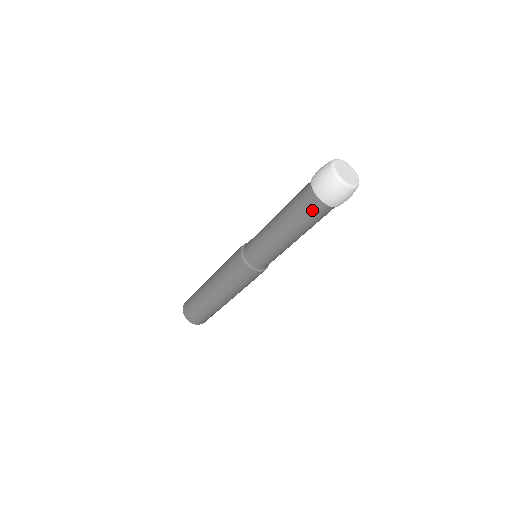
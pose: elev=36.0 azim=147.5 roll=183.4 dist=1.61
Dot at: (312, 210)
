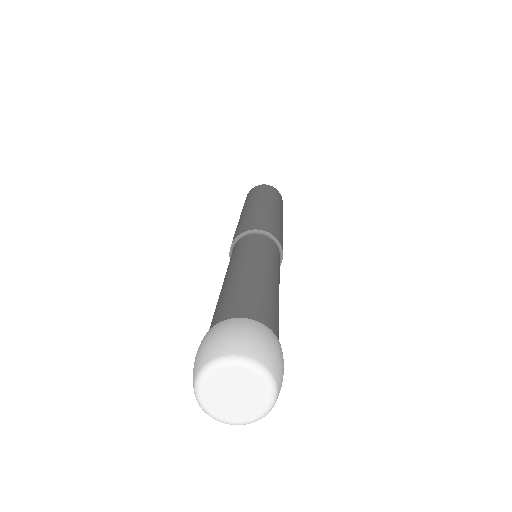
Dot at: occluded
